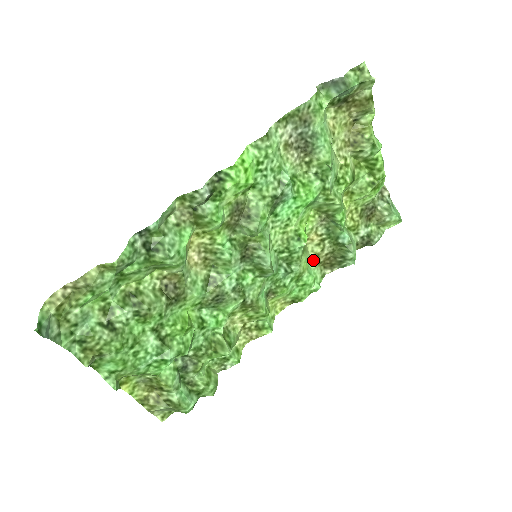
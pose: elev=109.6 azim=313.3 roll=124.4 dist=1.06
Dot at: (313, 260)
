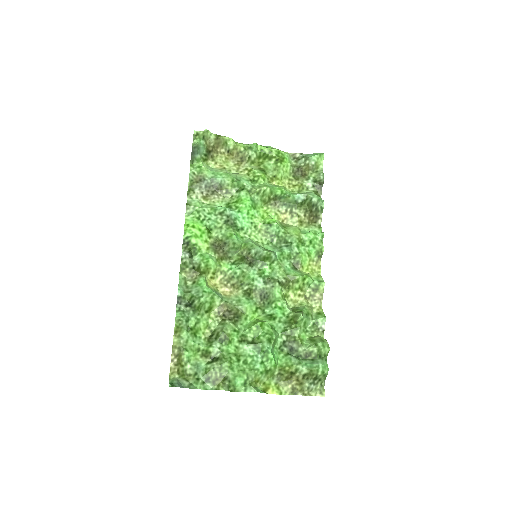
Dot at: (302, 226)
